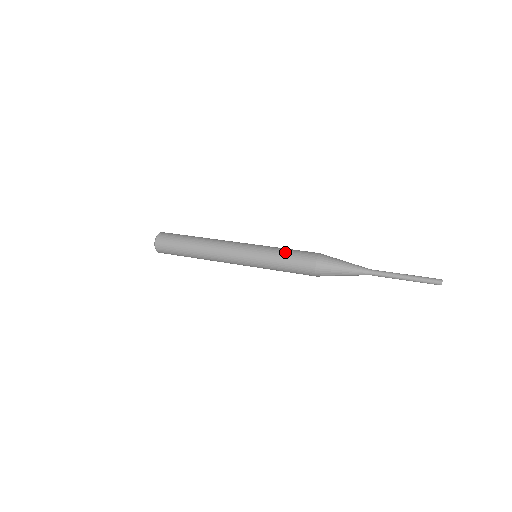
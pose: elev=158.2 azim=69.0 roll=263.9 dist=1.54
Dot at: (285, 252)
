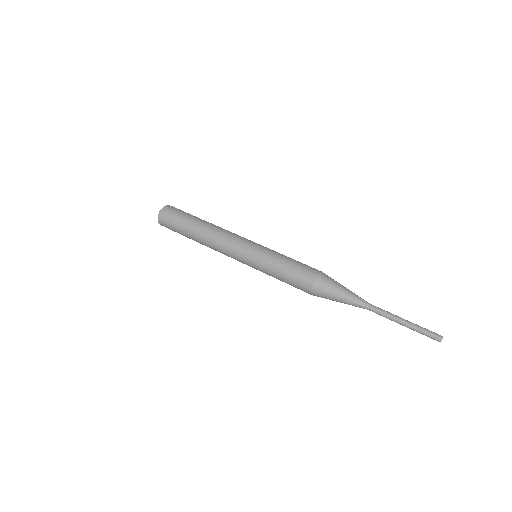
Dot at: (288, 258)
